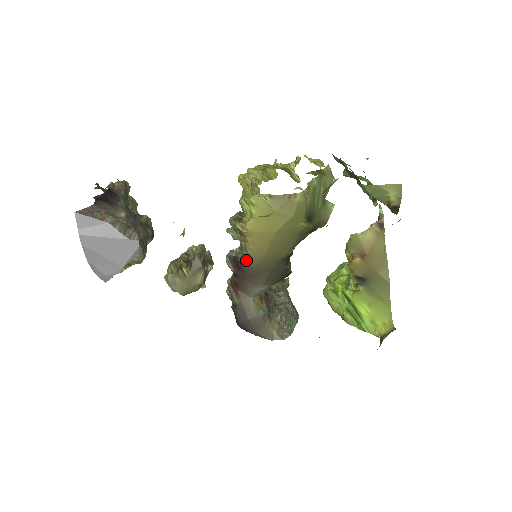
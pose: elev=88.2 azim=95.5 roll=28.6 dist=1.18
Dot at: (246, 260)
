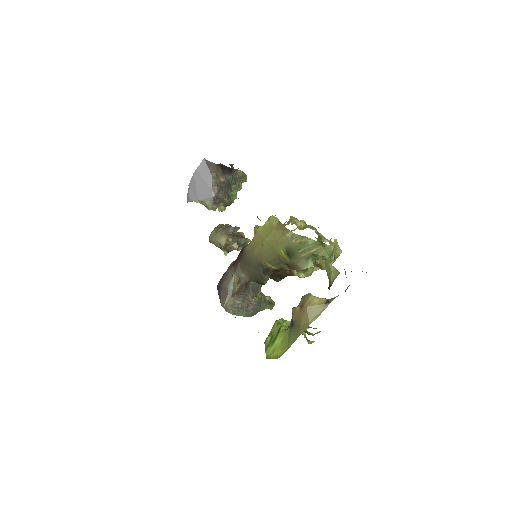
Dot at: (246, 248)
